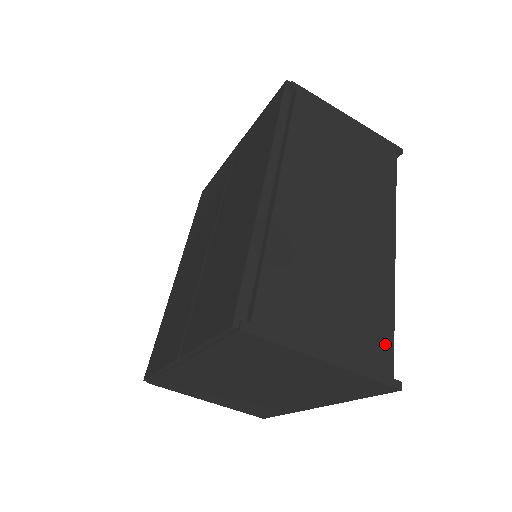
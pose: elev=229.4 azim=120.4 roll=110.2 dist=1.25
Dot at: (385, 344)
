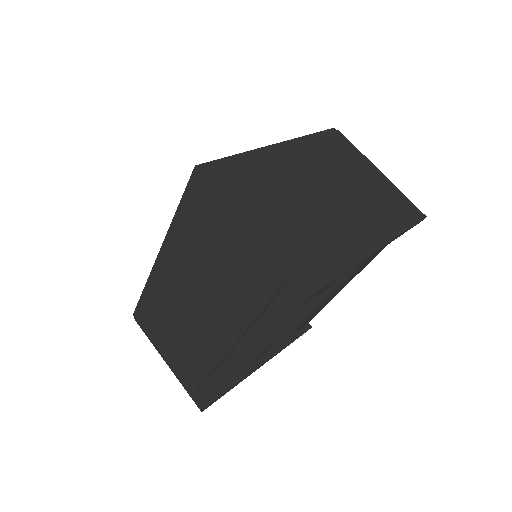
Dot at: occluded
